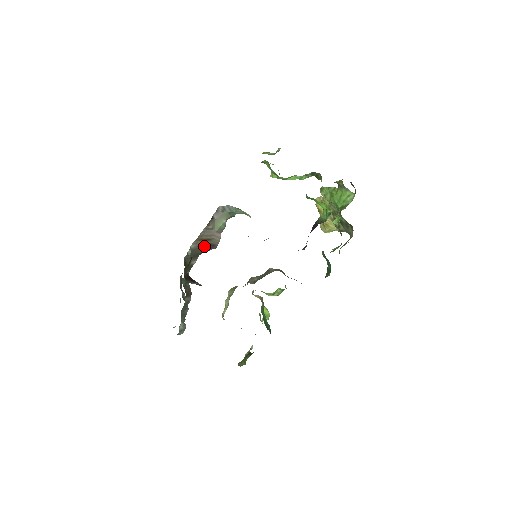
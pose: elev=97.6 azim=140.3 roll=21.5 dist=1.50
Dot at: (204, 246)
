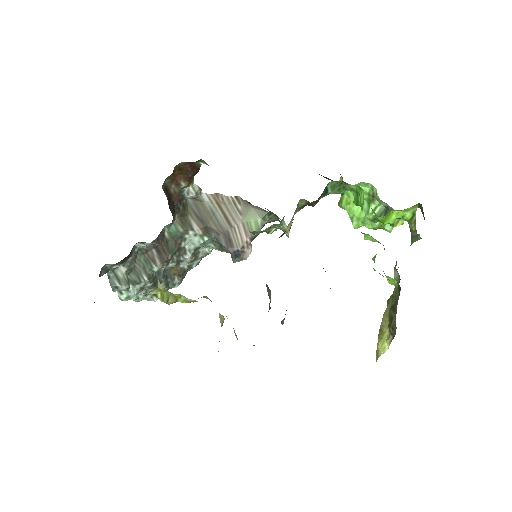
Dot at: (219, 224)
